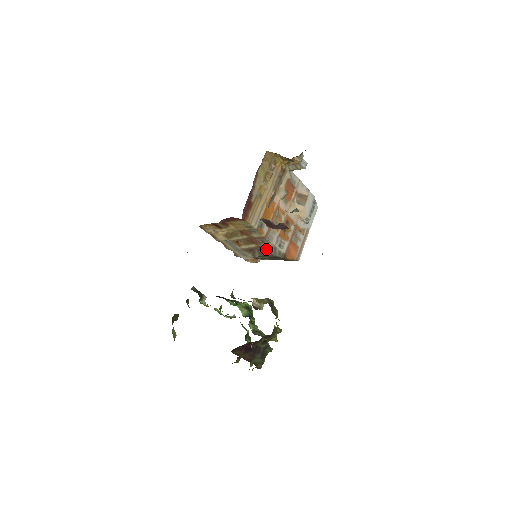
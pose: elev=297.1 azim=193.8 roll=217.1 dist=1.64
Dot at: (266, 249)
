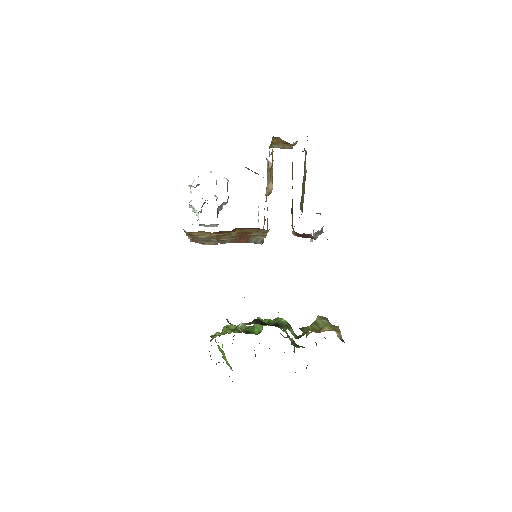
Dot at: (247, 239)
